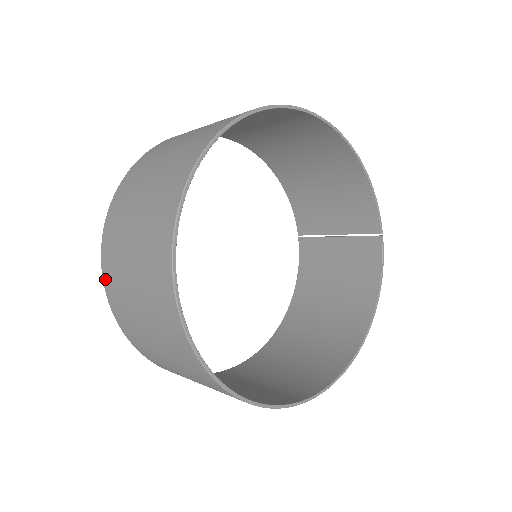
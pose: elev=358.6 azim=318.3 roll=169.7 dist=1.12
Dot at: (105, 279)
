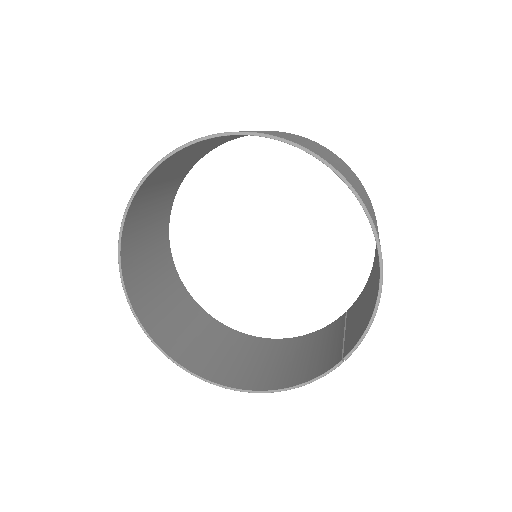
Dot at: occluded
